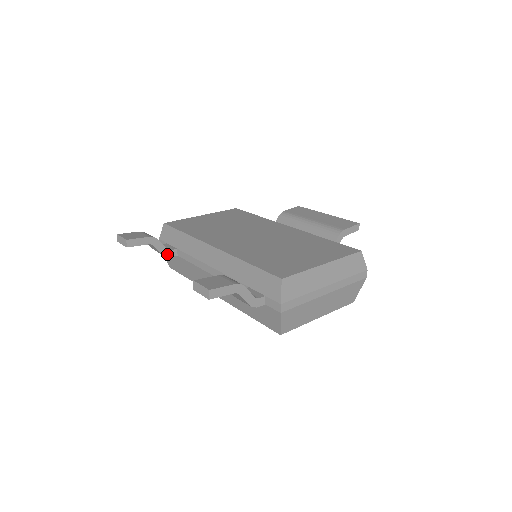
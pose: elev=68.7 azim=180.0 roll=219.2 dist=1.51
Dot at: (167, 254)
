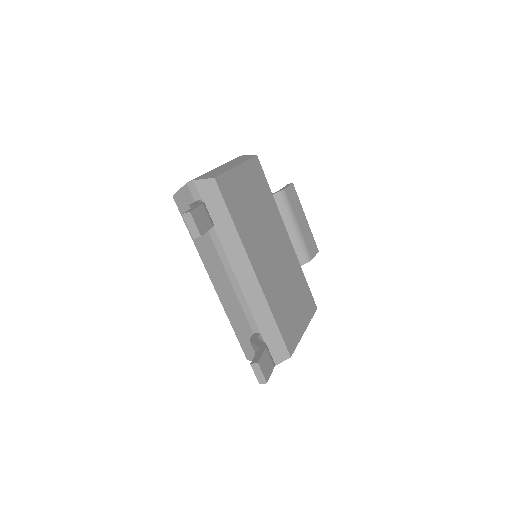
Dot at: occluded
